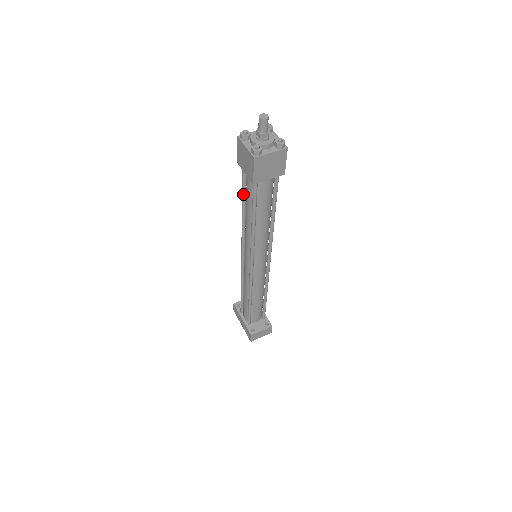
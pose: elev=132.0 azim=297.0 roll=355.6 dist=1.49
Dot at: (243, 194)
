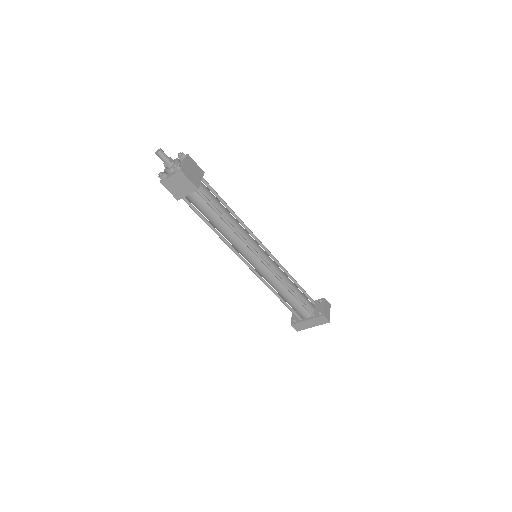
Dot at: (202, 218)
